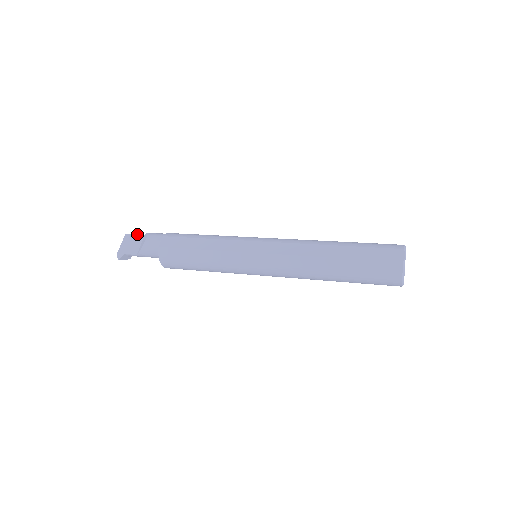
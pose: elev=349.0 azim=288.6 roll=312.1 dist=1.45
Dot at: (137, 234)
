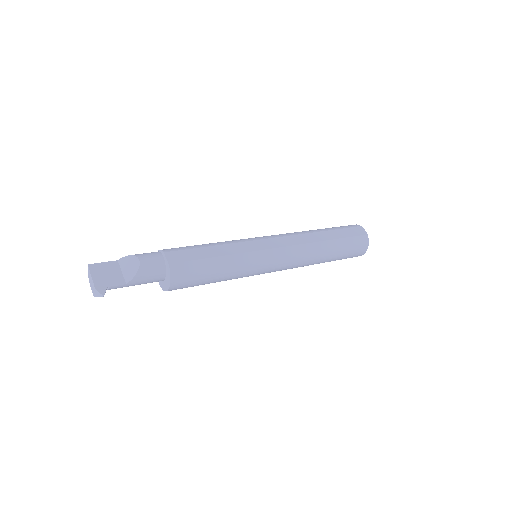
Dot at: (106, 262)
